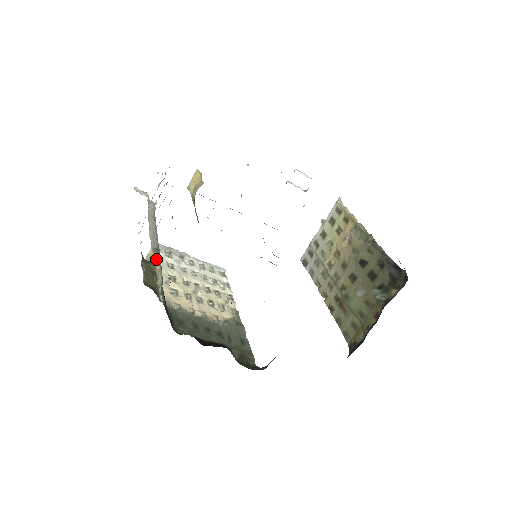
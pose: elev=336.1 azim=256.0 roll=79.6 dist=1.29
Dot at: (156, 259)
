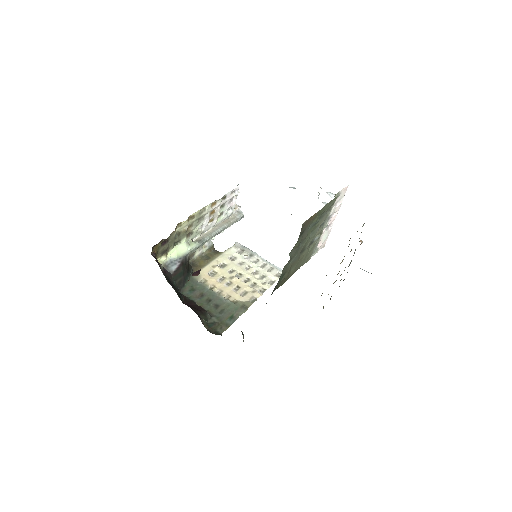
Dot at: (225, 252)
